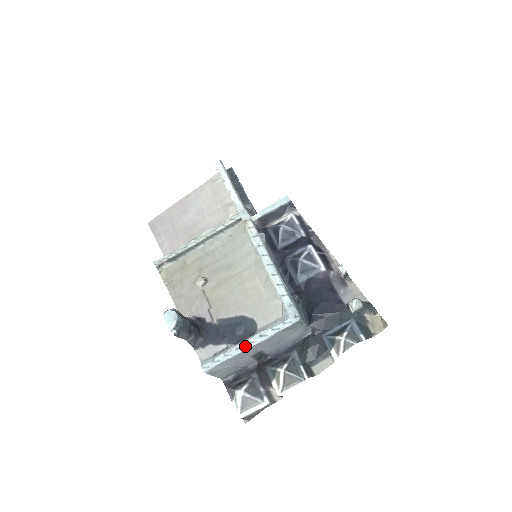
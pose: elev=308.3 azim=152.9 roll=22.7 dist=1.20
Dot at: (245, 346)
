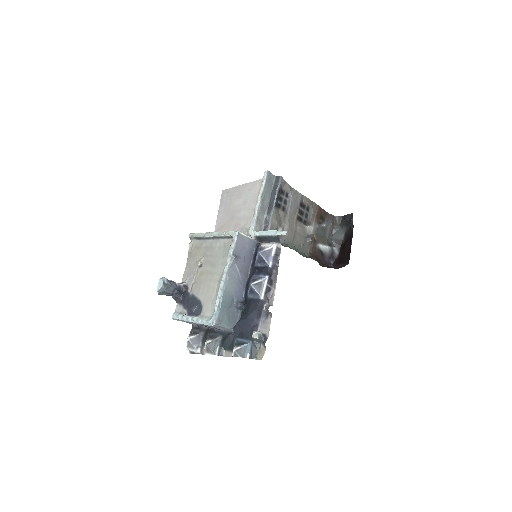
Dot at: (189, 320)
